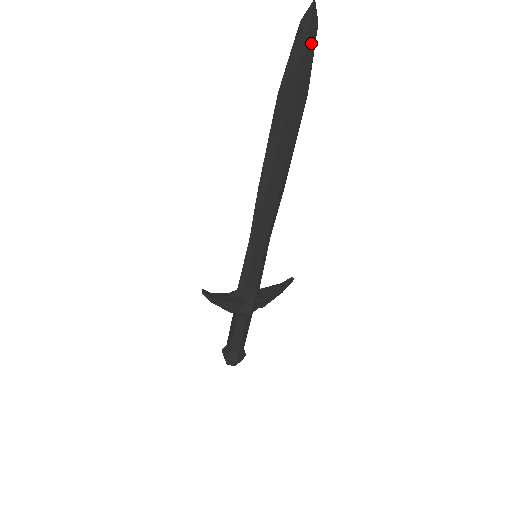
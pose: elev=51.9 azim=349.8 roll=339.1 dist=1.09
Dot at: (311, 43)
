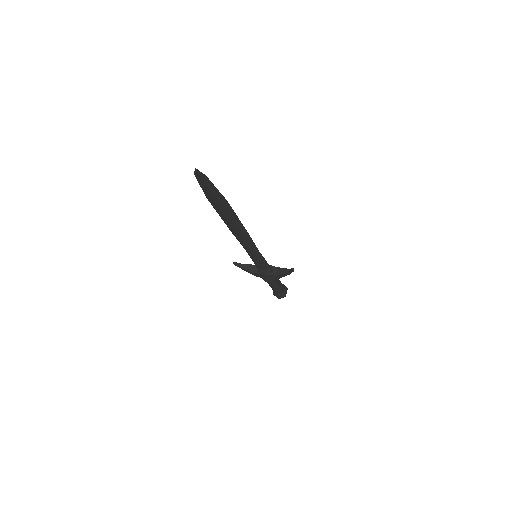
Dot at: (208, 183)
